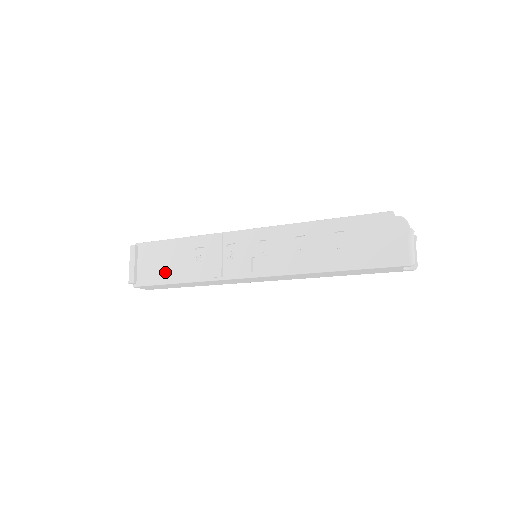
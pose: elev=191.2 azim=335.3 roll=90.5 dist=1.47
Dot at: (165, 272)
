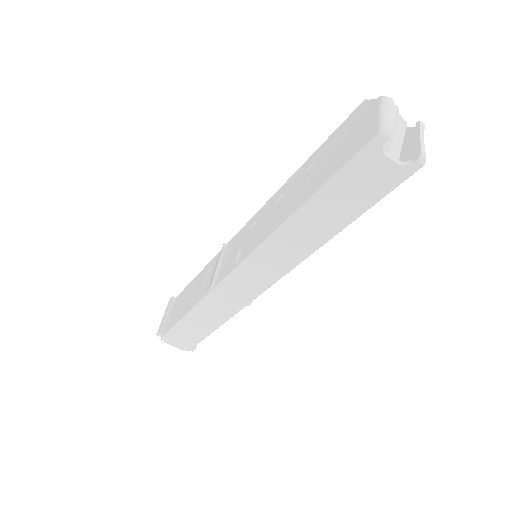
Dot at: (182, 310)
